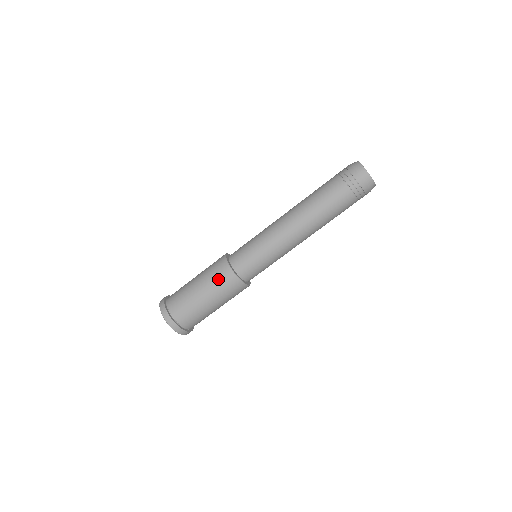
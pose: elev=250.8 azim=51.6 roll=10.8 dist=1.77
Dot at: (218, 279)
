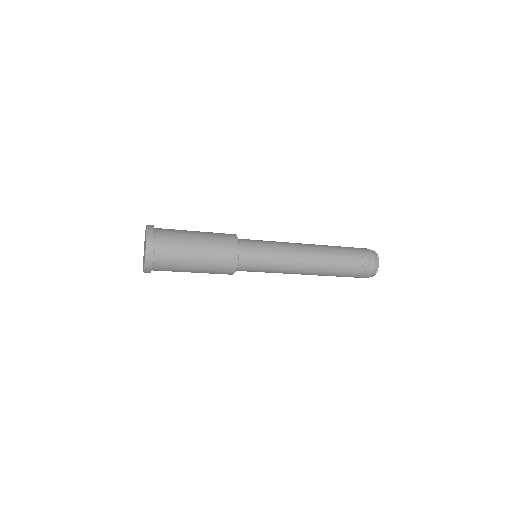
Dot at: occluded
